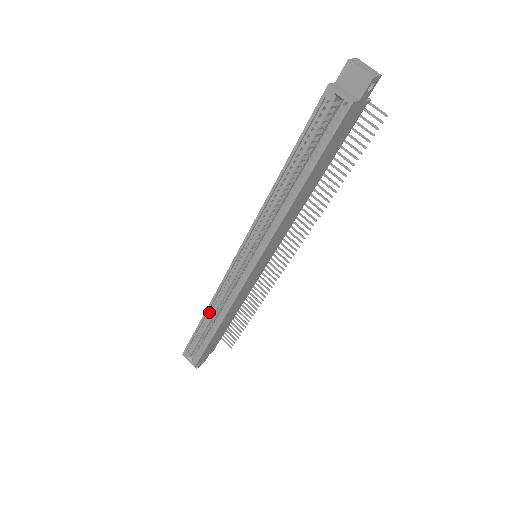
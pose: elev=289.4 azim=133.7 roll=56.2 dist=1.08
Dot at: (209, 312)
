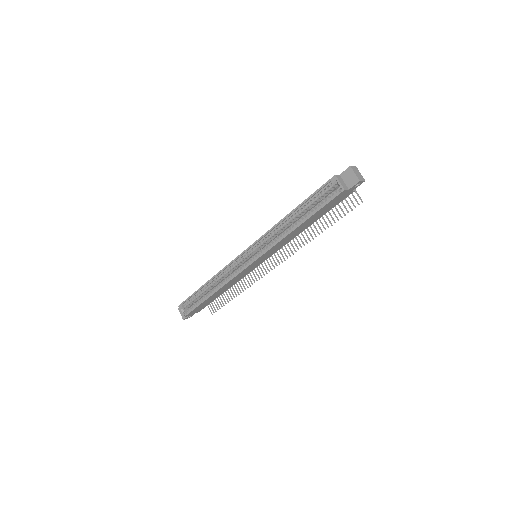
Dot at: (210, 282)
